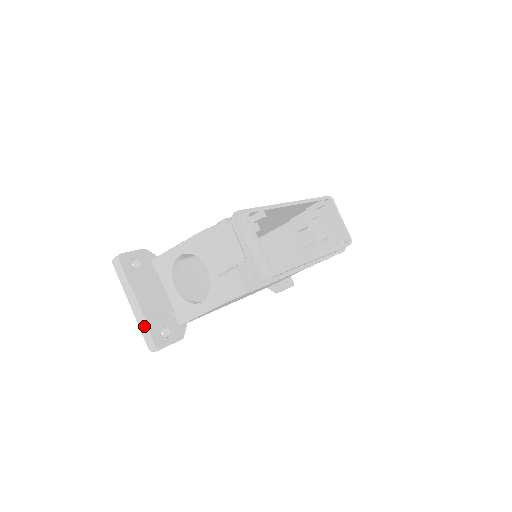
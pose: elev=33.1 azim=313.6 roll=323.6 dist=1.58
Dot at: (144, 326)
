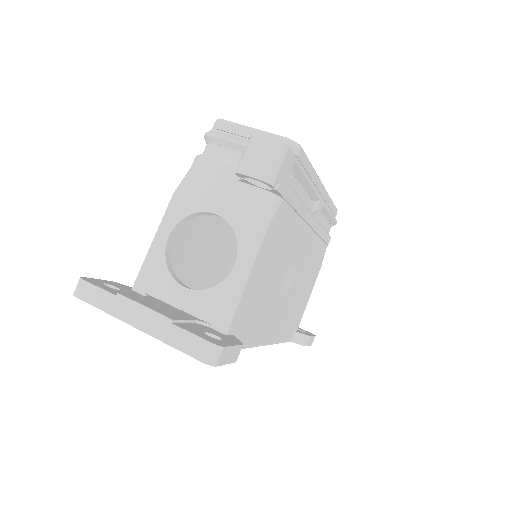
Dot at: (175, 332)
